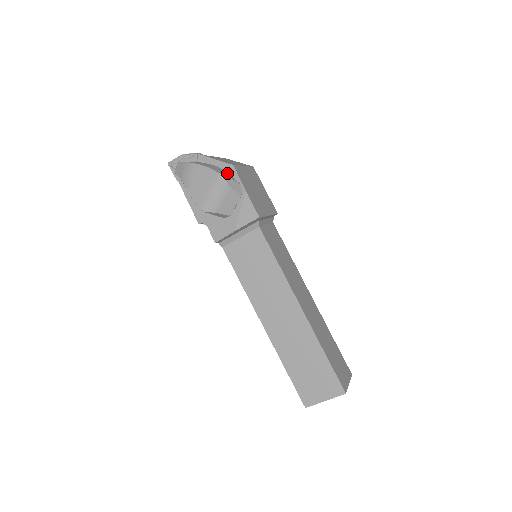
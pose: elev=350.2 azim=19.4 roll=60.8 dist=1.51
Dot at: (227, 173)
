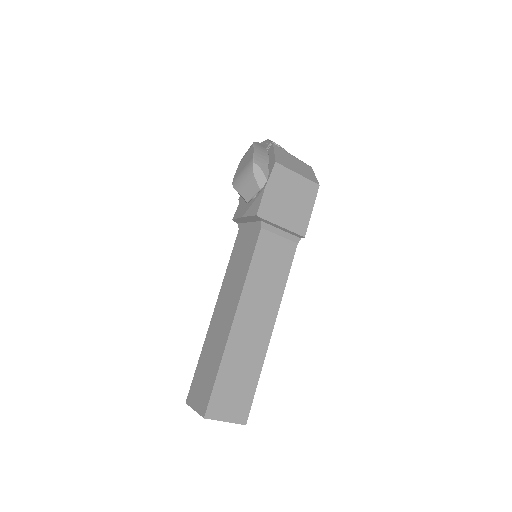
Dot at: (266, 165)
